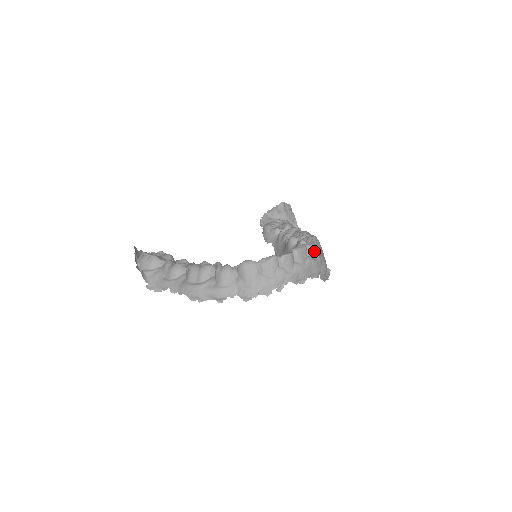
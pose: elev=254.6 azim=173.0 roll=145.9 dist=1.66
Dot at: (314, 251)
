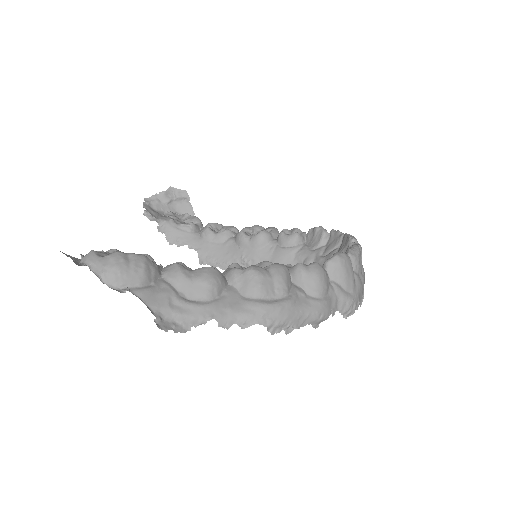
Dot at: occluded
